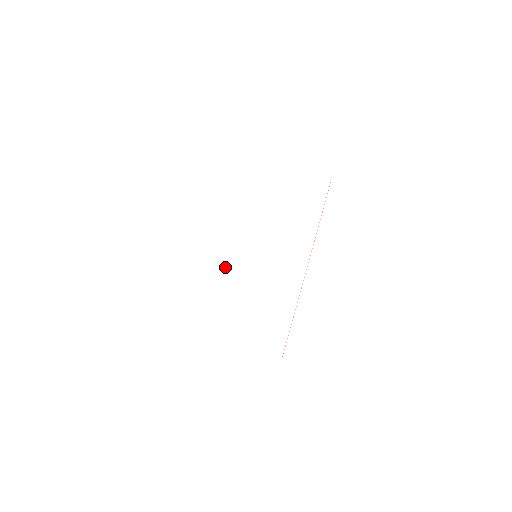
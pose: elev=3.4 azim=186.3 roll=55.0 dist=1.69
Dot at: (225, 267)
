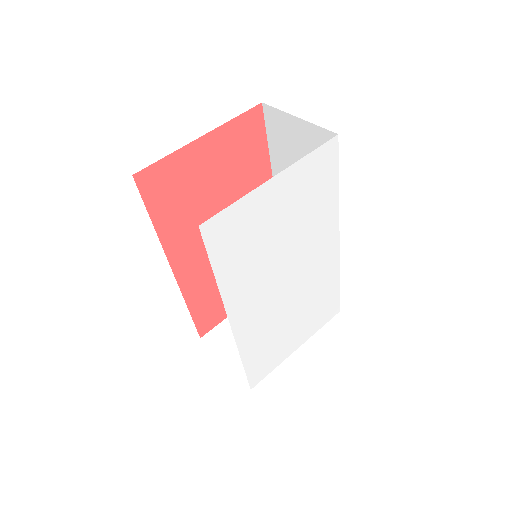
Dot at: (269, 314)
